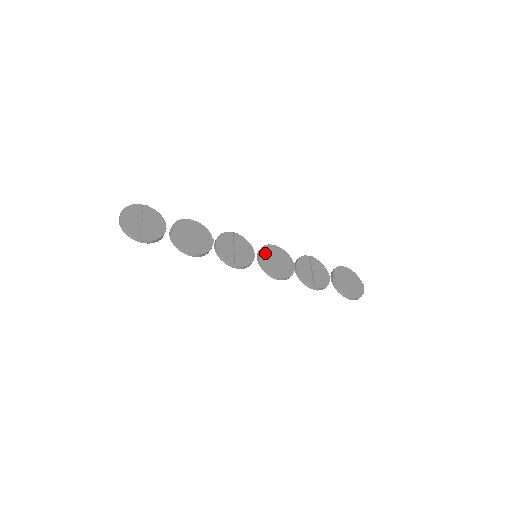
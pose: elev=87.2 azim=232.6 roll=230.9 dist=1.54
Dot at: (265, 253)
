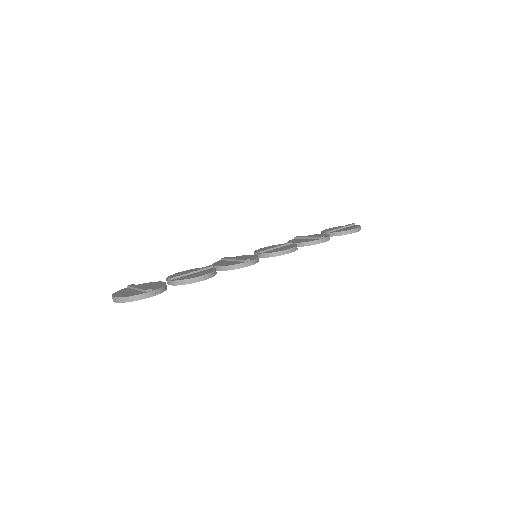
Dot at: occluded
